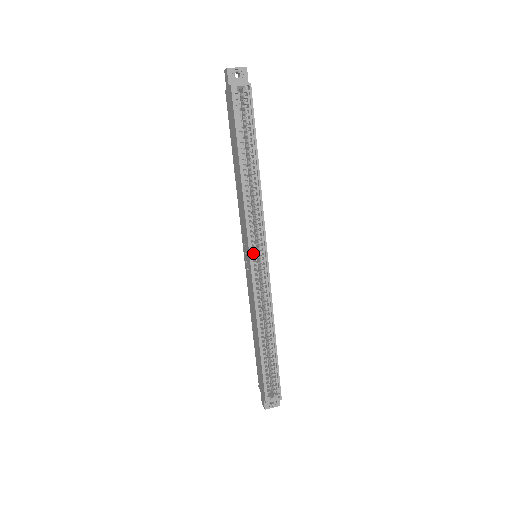
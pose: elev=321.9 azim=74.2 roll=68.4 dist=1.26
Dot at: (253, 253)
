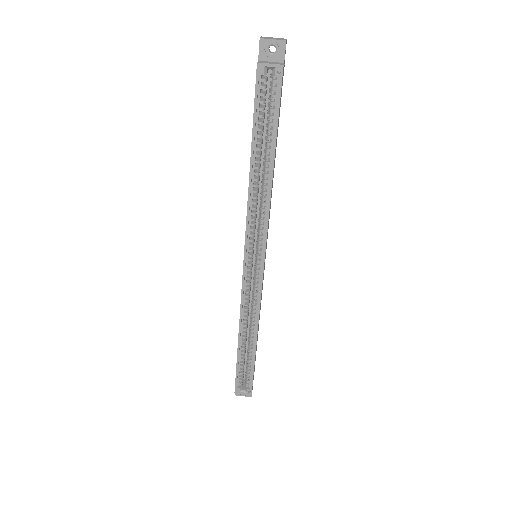
Dot at: (249, 255)
